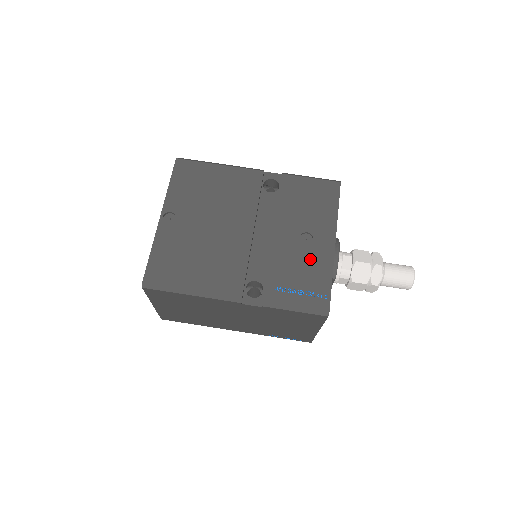
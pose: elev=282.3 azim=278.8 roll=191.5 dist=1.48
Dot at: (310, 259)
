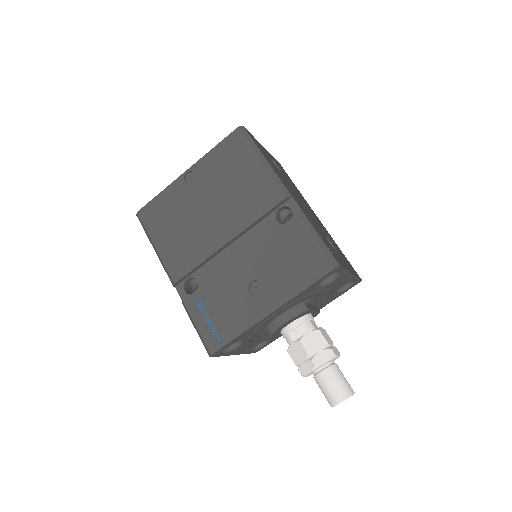
Dot at: (240, 305)
